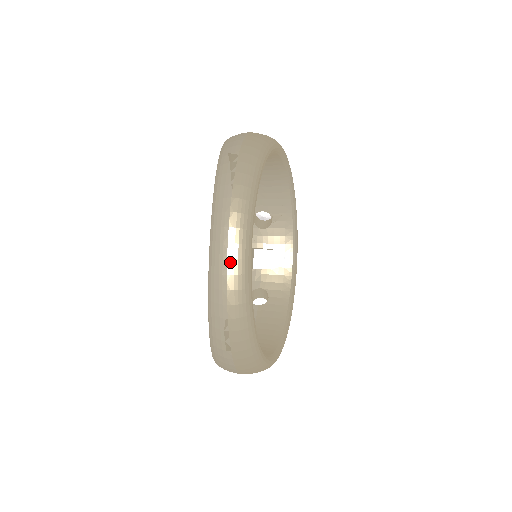
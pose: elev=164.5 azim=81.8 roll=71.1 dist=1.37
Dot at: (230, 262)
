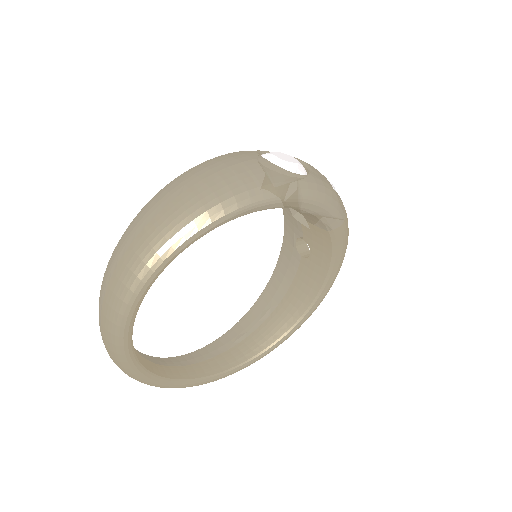
Dot at: occluded
